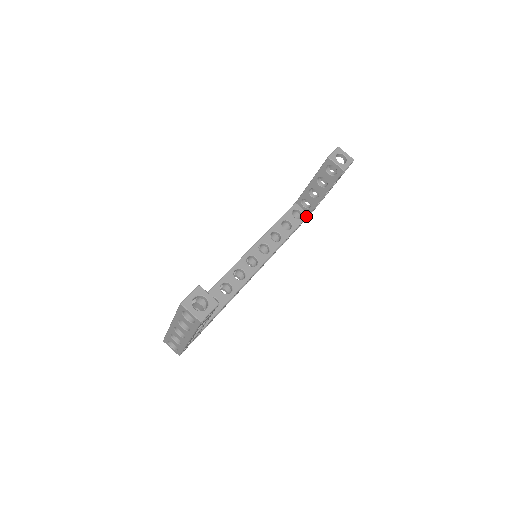
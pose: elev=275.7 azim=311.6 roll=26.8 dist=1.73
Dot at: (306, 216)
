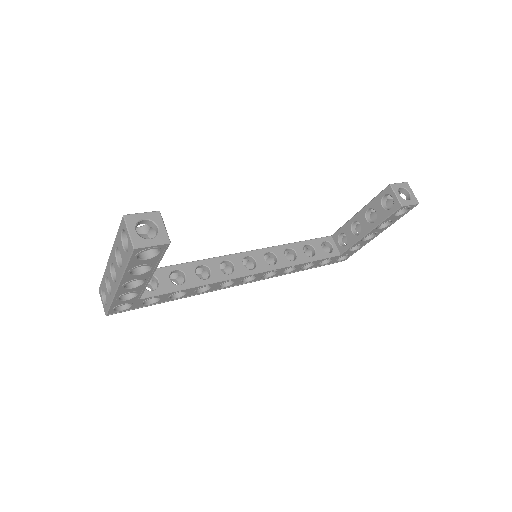
Dot at: (336, 254)
